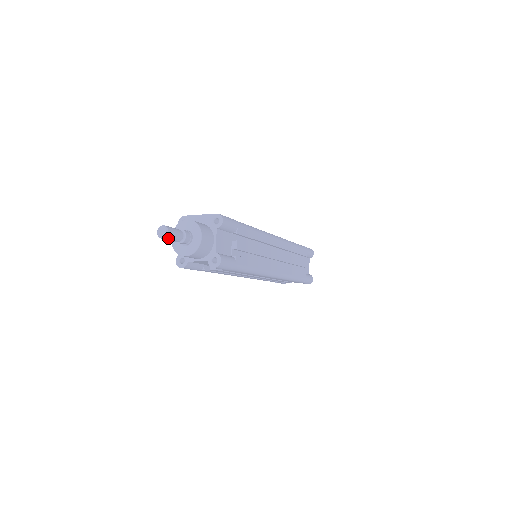
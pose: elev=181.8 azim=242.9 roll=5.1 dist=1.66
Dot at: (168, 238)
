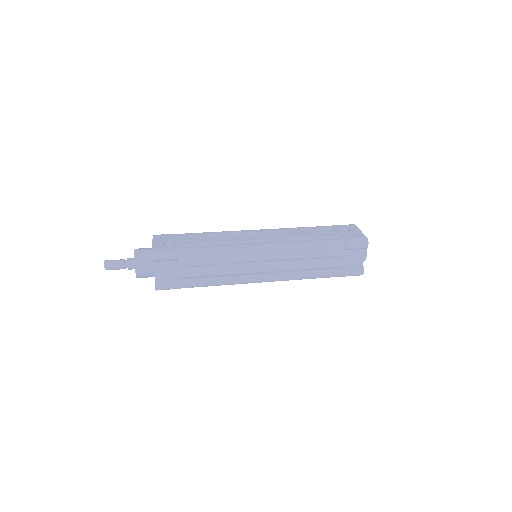
Dot at: occluded
